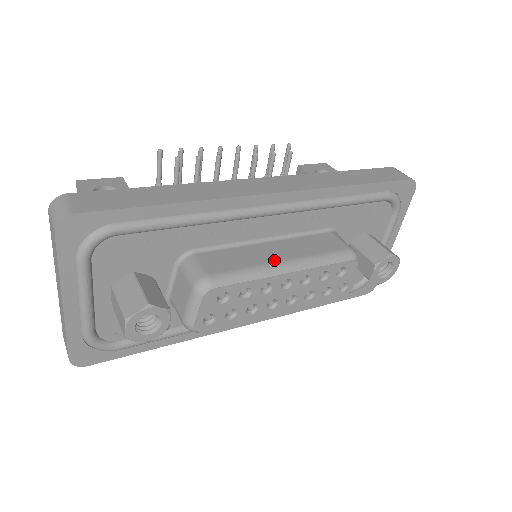
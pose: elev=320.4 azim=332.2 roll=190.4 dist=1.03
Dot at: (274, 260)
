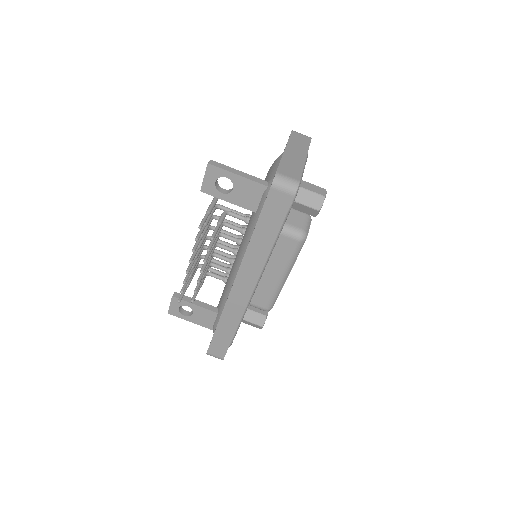
Dot at: (277, 281)
